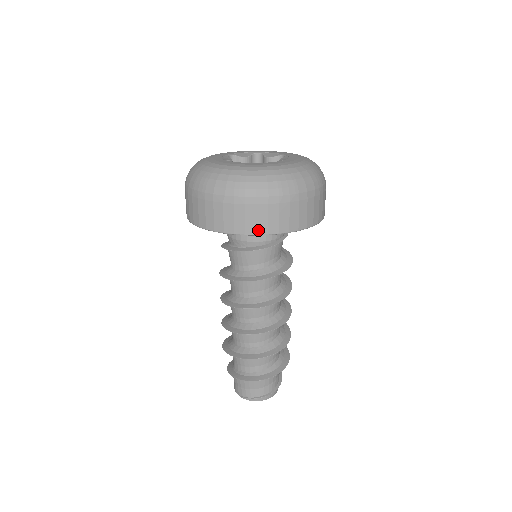
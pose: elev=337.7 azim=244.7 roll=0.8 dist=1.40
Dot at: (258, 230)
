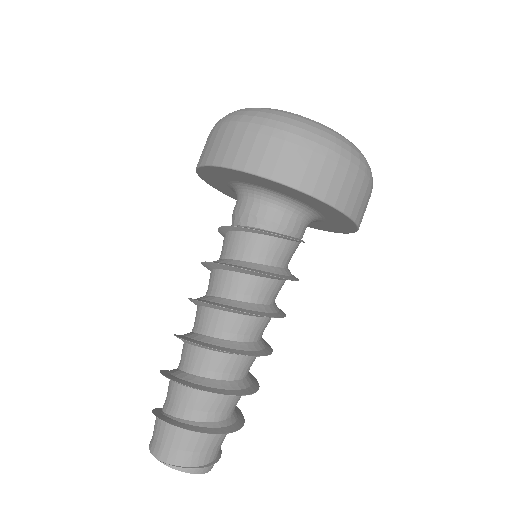
Dot at: (338, 201)
